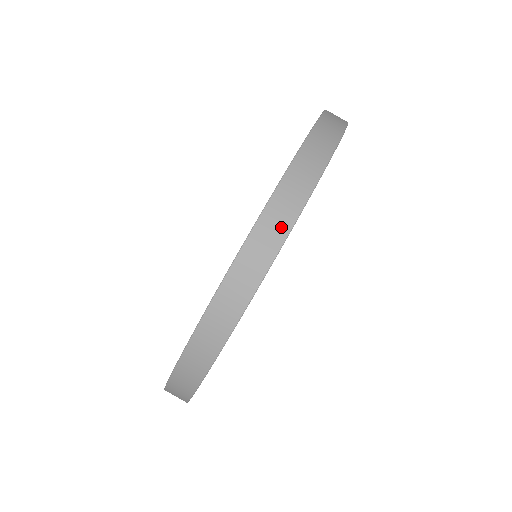
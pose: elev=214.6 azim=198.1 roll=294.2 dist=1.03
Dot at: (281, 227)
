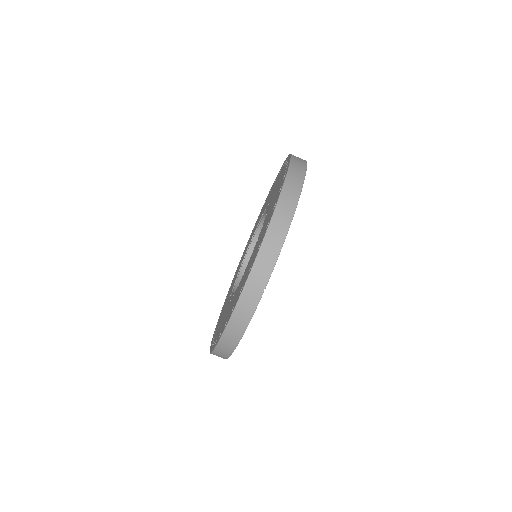
Dot at: (235, 338)
